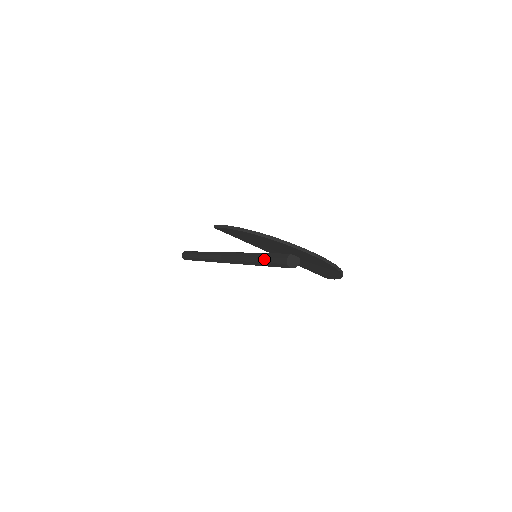
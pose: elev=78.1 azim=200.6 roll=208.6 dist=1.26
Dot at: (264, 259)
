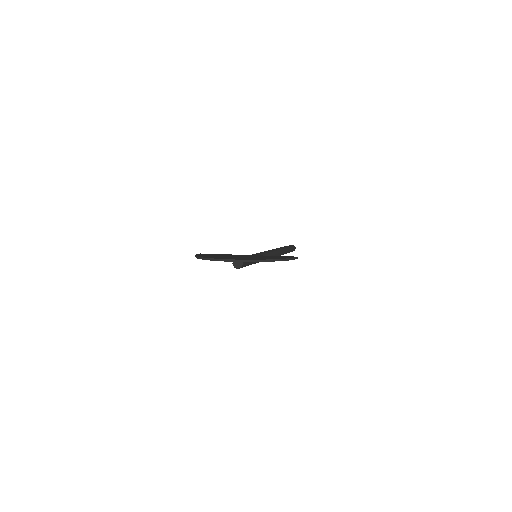
Dot at: occluded
